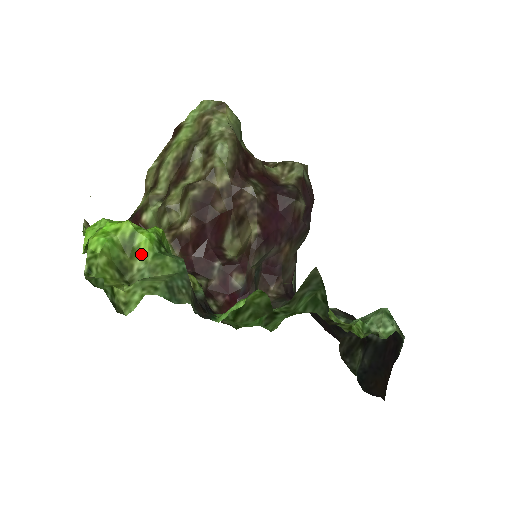
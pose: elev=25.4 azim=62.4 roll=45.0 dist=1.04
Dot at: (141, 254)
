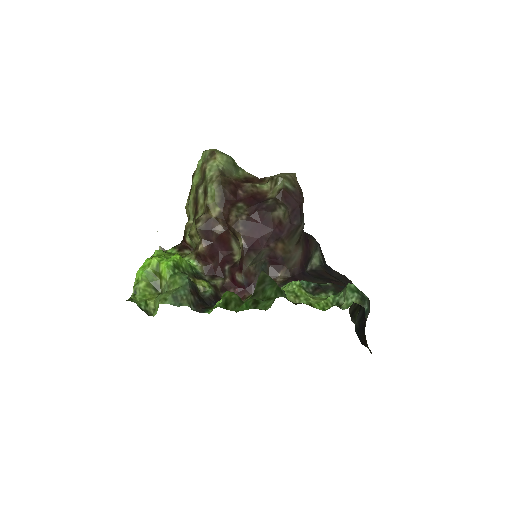
Dot at: (163, 276)
